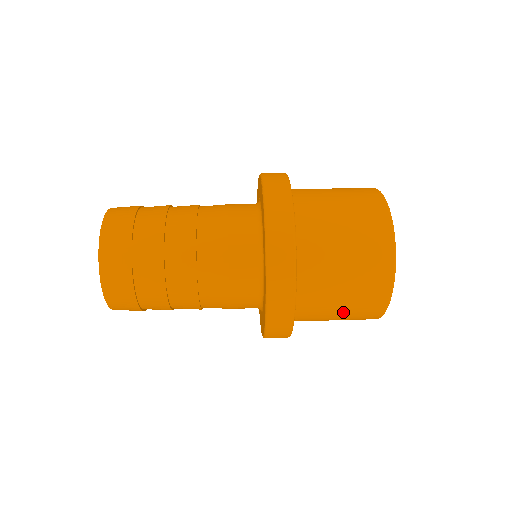
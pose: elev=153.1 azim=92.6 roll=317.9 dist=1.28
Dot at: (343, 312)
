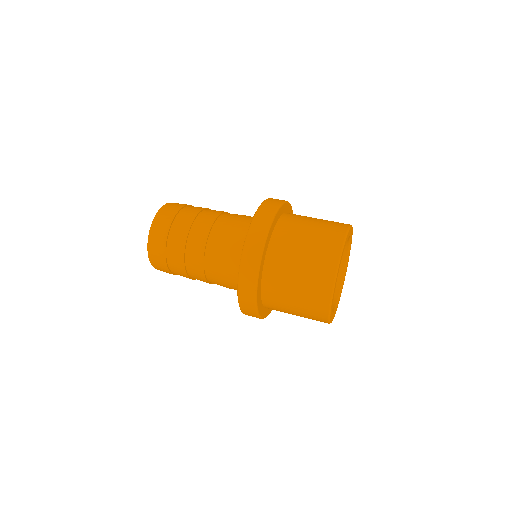
Dot at: occluded
